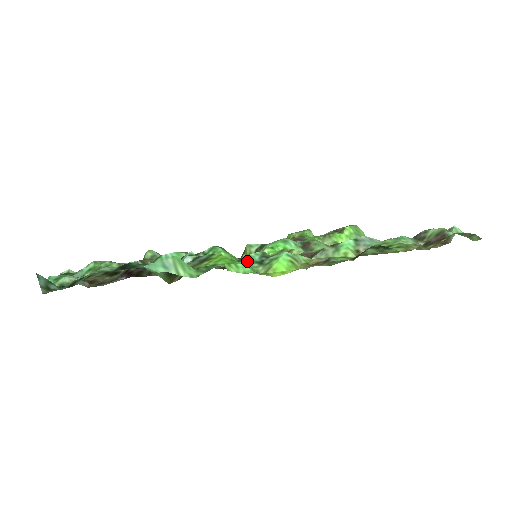
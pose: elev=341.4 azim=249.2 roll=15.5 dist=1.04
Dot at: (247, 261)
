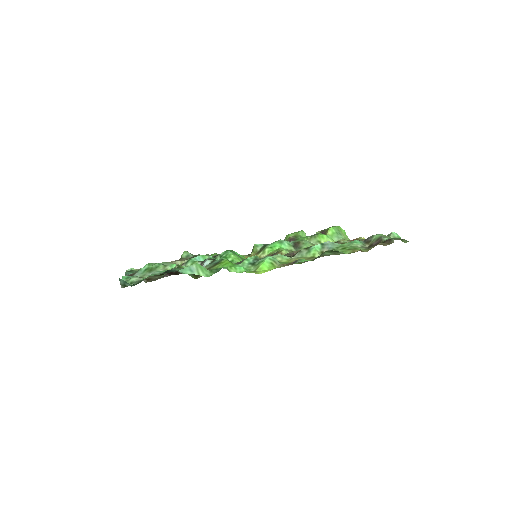
Dot at: (245, 263)
